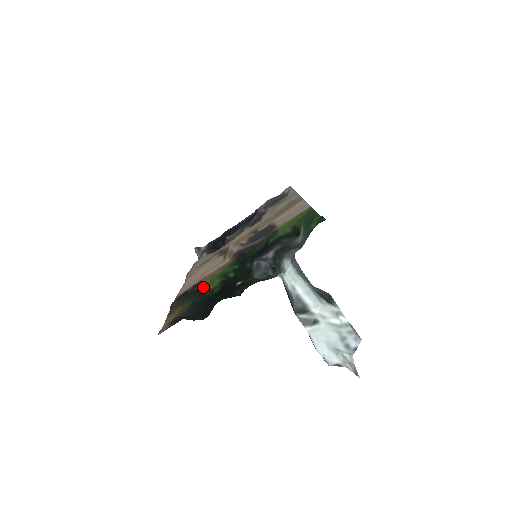
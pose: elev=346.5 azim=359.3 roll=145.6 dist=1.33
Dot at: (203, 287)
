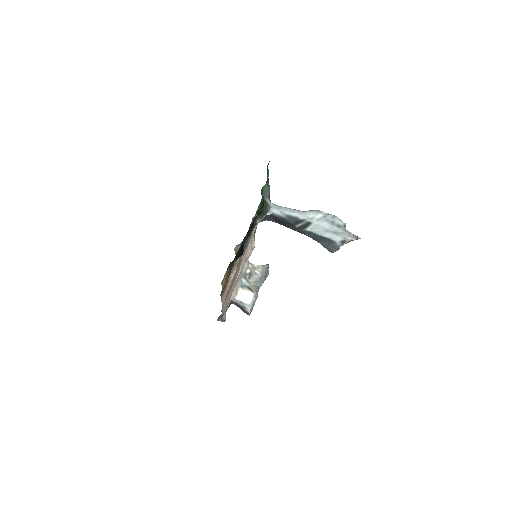
Dot at: occluded
